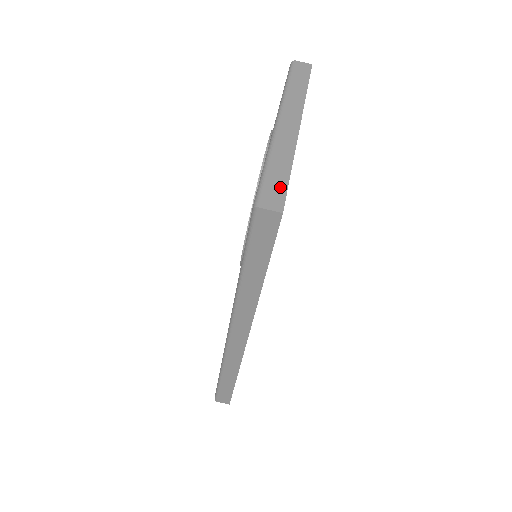
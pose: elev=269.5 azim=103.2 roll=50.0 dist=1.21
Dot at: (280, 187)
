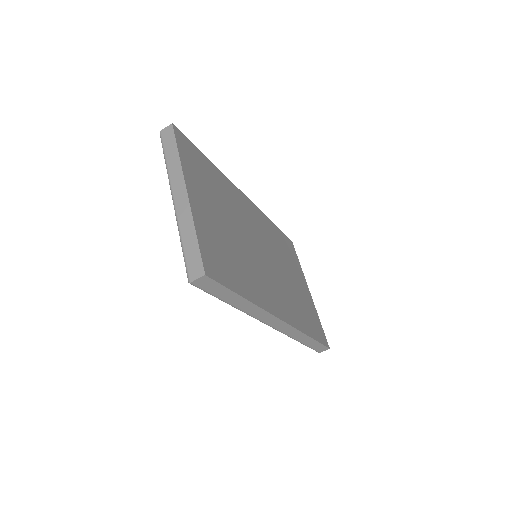
Dot at: (196, 256)
